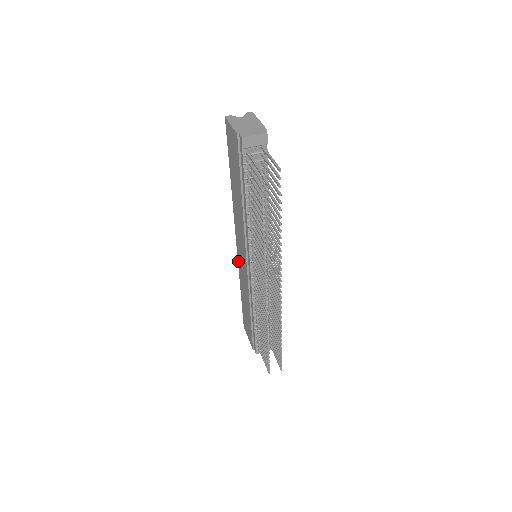
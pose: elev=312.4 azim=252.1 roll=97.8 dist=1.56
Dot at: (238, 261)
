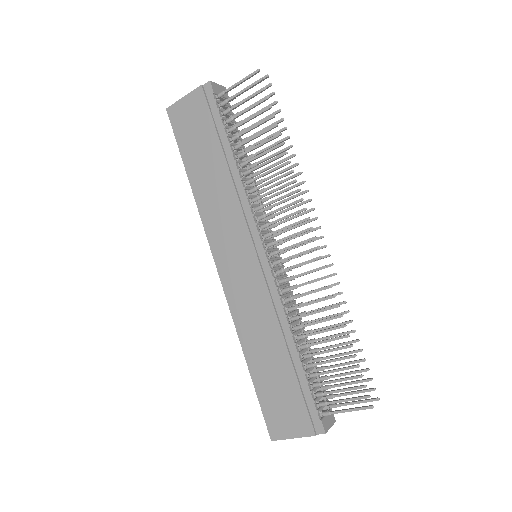
Dot at: (229, 300)
